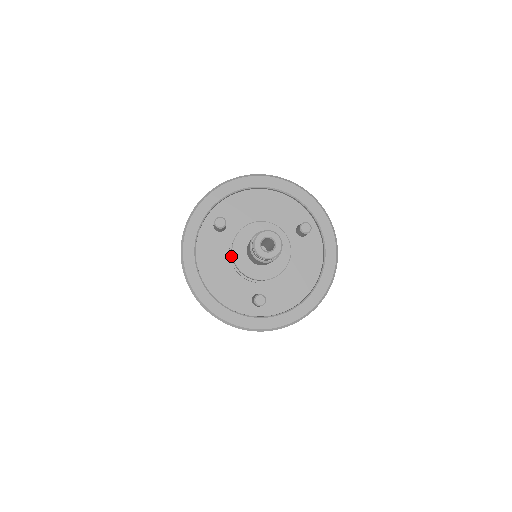
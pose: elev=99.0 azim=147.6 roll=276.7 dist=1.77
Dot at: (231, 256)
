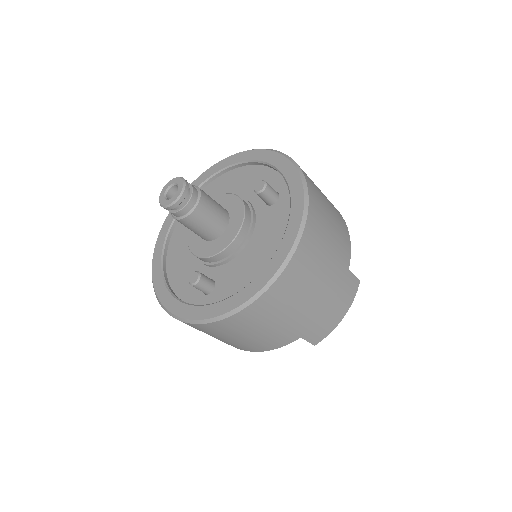
Dot at: occluded
